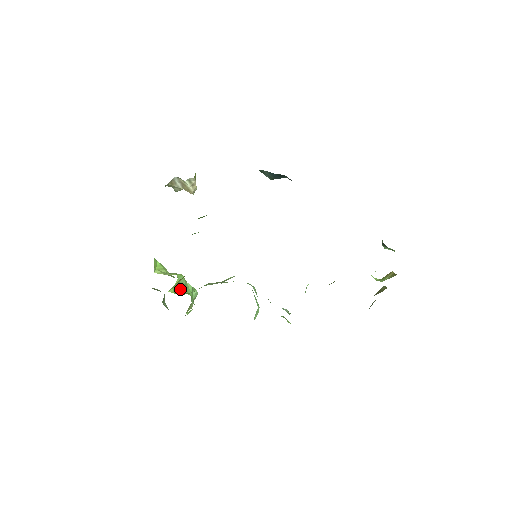
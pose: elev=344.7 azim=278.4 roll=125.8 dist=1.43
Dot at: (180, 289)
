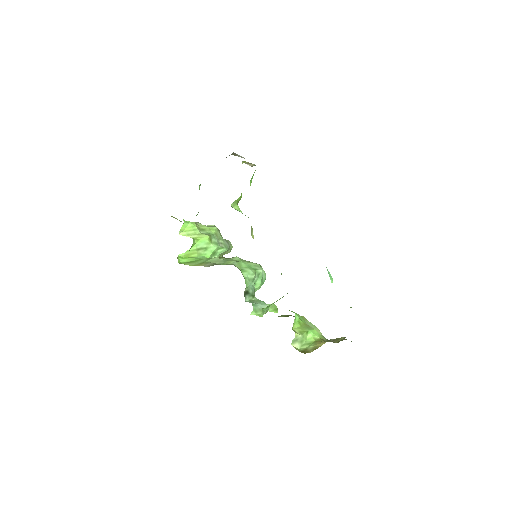
Dot at: (194, 253)
